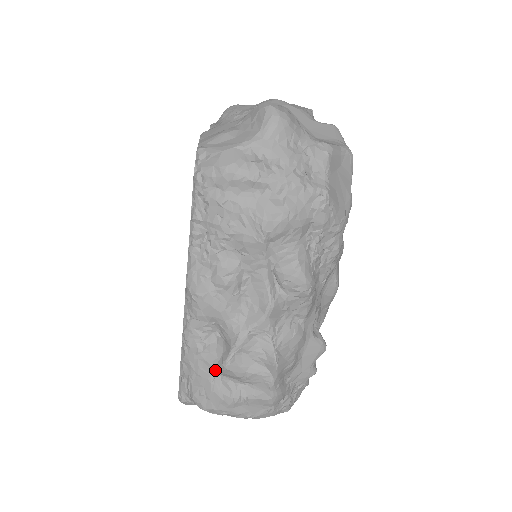
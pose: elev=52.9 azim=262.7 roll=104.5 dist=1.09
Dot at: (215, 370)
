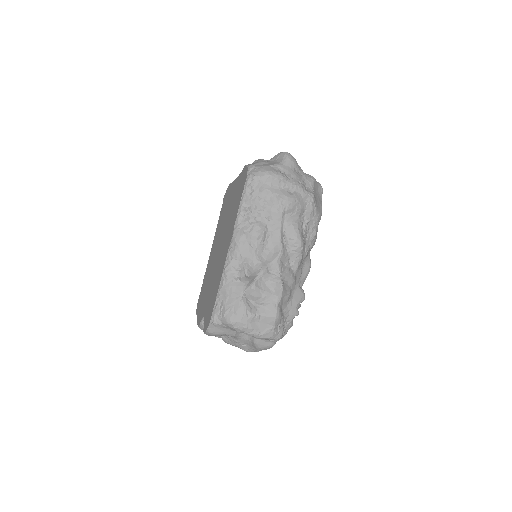
Dot at: (244, 292)
